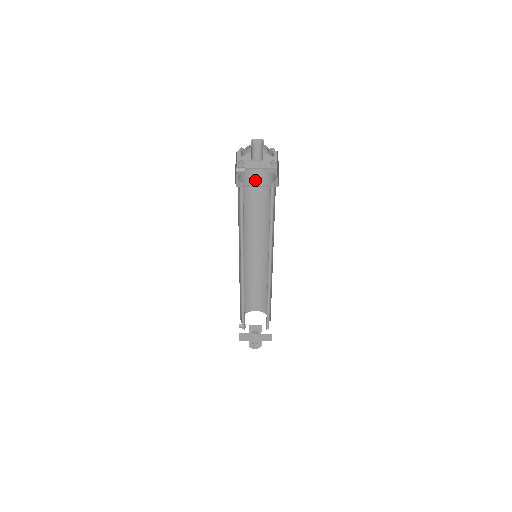
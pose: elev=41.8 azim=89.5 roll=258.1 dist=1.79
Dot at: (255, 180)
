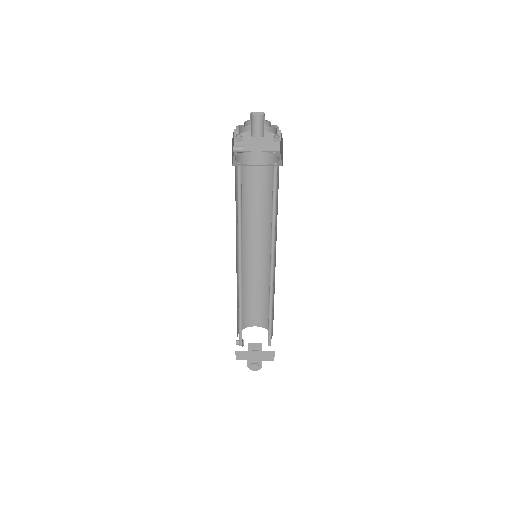
Dot at: occluded
